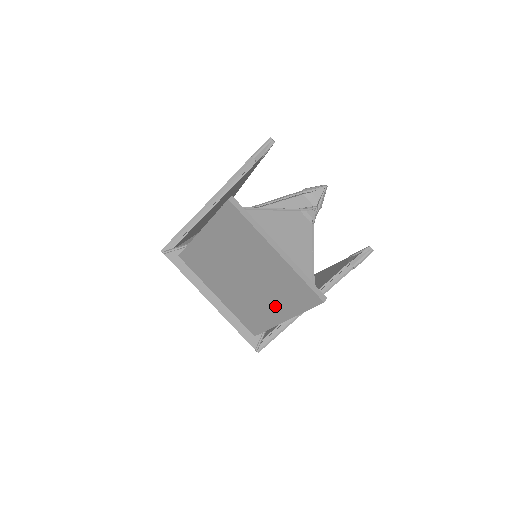
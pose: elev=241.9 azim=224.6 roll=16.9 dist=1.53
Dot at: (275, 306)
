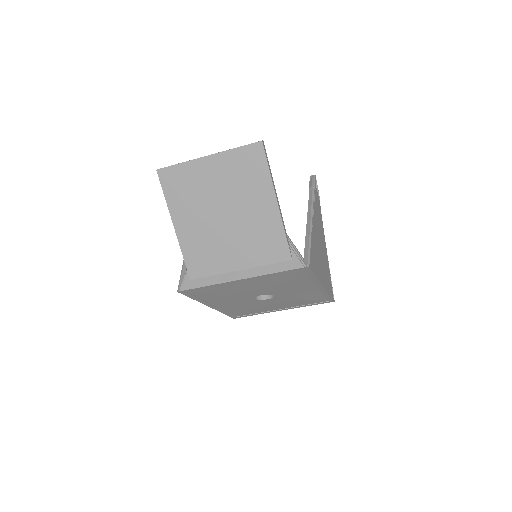
Dot at: (259, 201)
